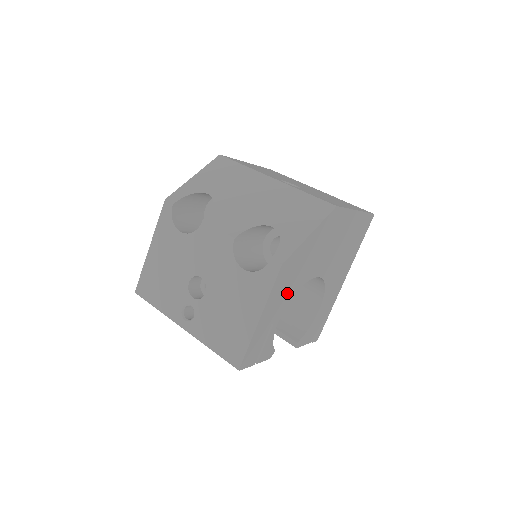
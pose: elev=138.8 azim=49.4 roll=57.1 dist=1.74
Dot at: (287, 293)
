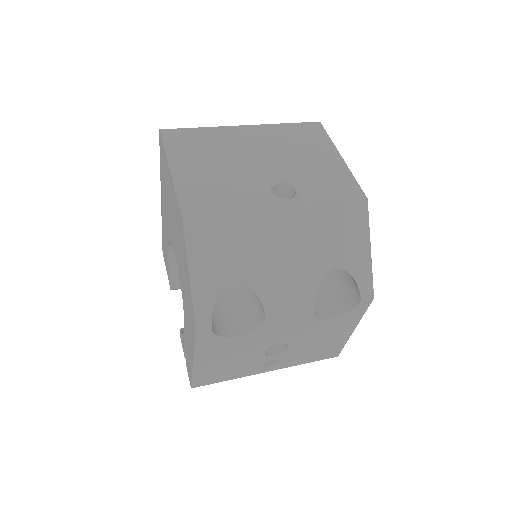
Dot at: occluded
